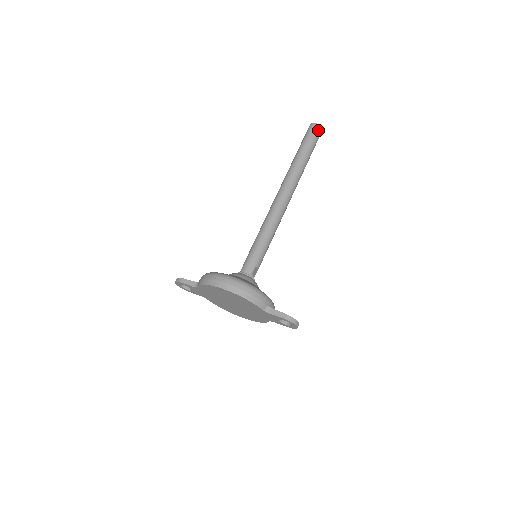
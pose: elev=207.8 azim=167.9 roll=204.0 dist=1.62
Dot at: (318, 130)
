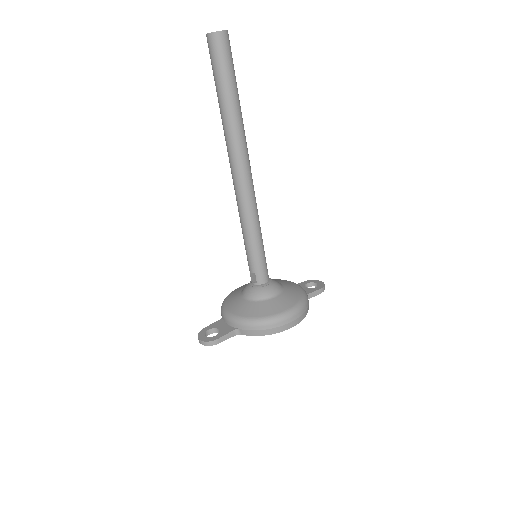
Dot at: (229, 41)
